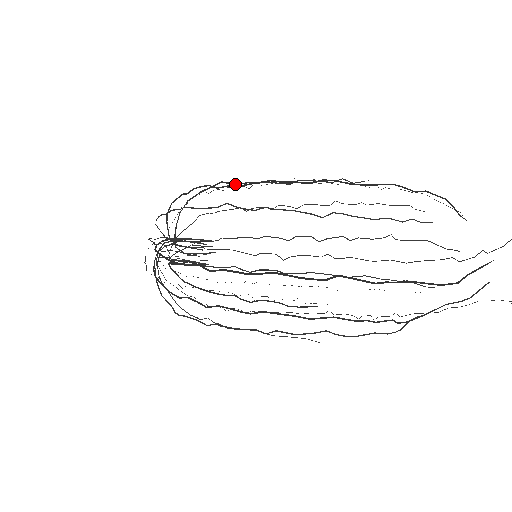
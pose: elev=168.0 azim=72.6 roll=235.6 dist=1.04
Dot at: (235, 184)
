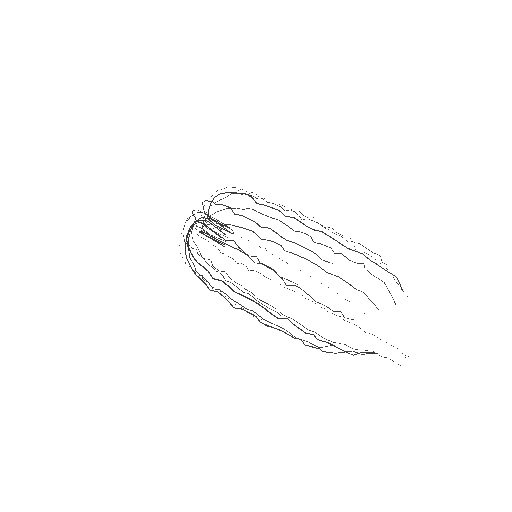
Dot at: (247, 218)
